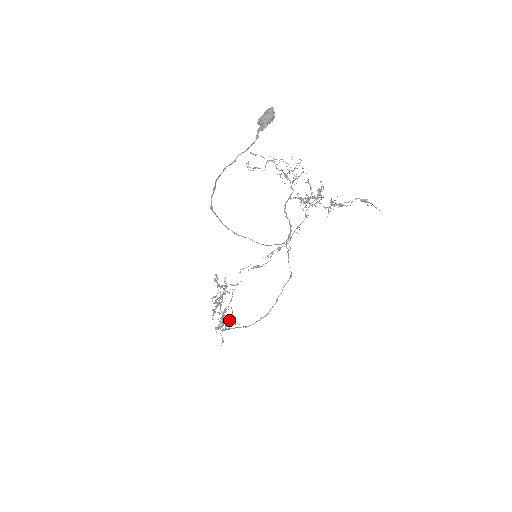
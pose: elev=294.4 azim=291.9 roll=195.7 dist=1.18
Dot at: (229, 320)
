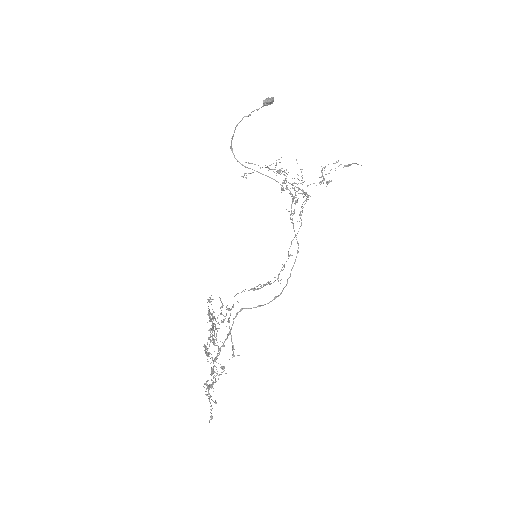
Dot at: (222, 369)
